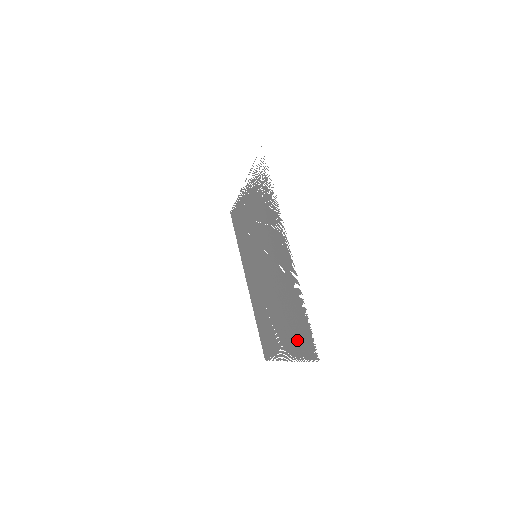
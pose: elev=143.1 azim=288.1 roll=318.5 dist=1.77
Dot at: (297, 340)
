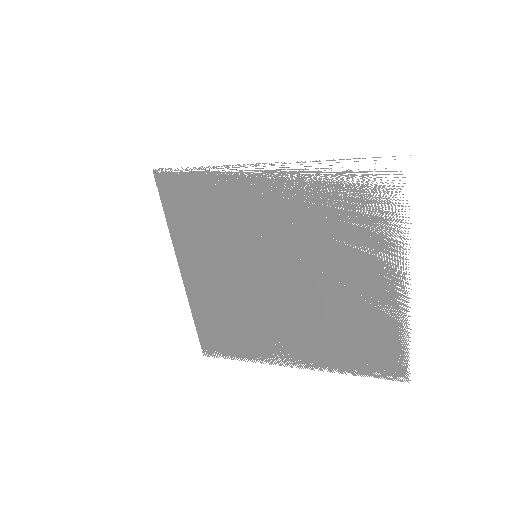
Dot at: (354, 358)
